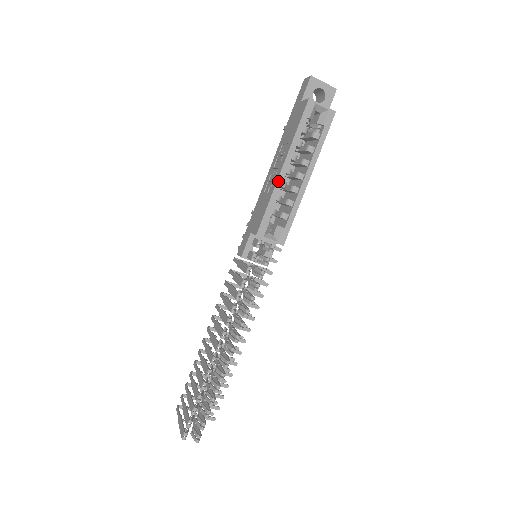
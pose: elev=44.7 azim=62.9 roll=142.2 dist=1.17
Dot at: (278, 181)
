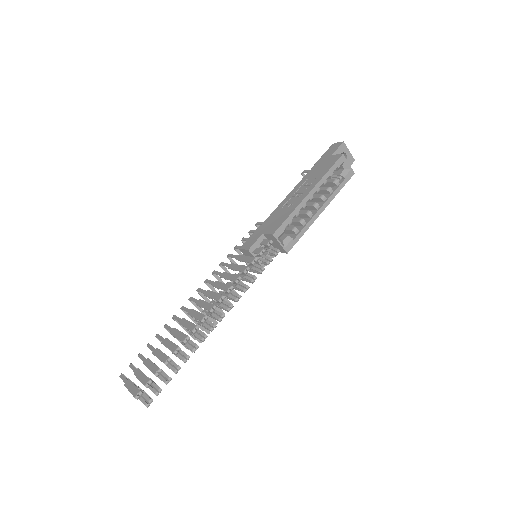
Dot at: (303, 201)
